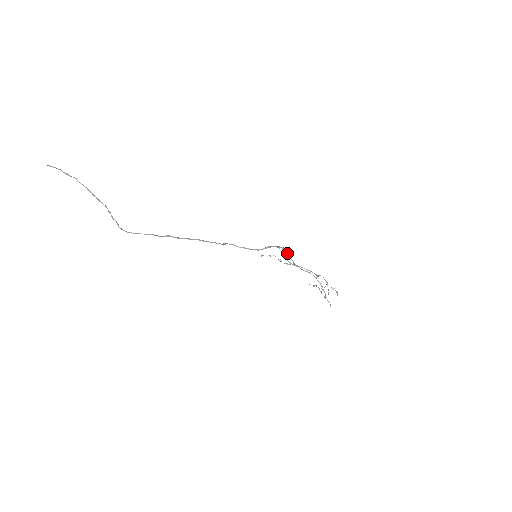
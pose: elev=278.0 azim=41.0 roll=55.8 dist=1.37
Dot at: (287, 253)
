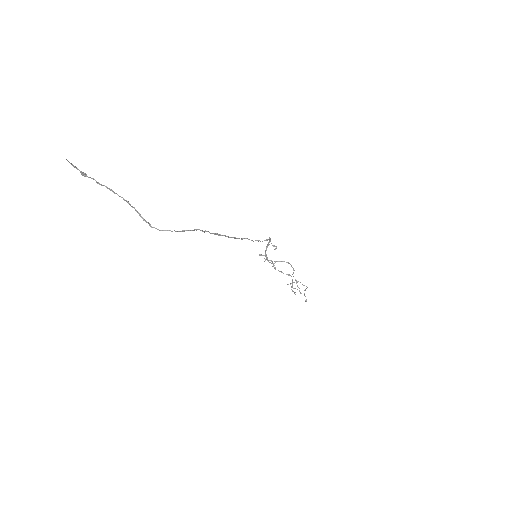
Dot at: (276, 247)
